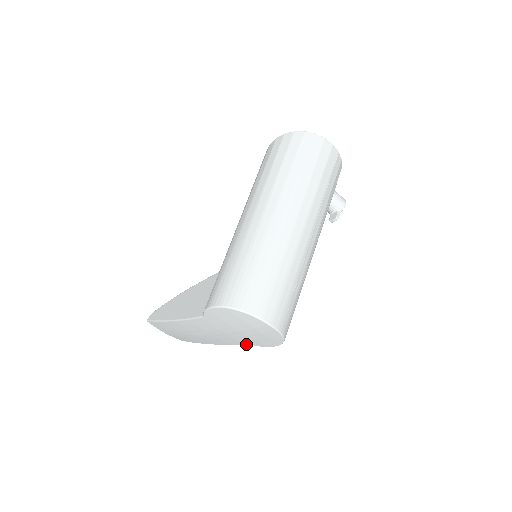
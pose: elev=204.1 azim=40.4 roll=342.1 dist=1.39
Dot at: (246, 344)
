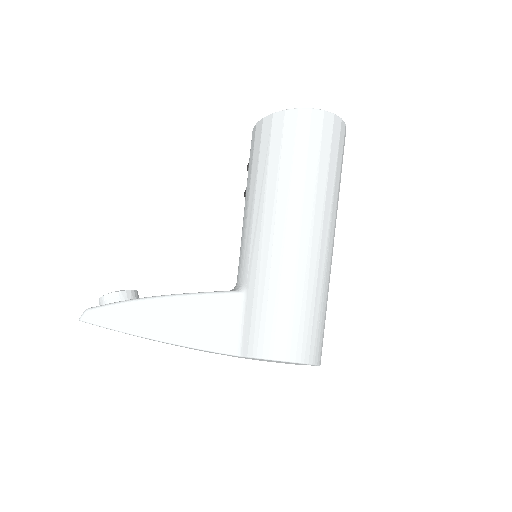
Dot at: occluded
